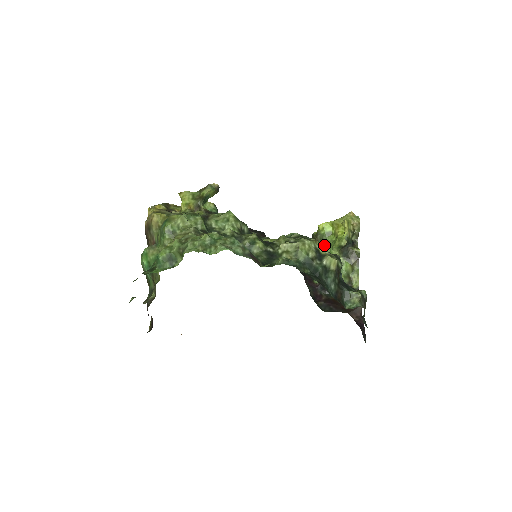
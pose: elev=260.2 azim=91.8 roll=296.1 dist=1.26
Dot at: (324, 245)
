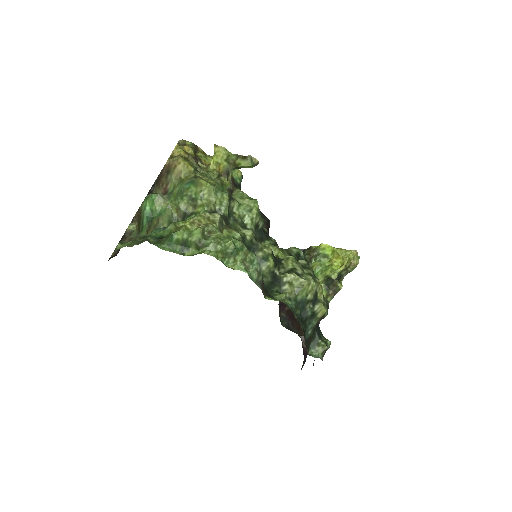
Dot at: (315, 264)
